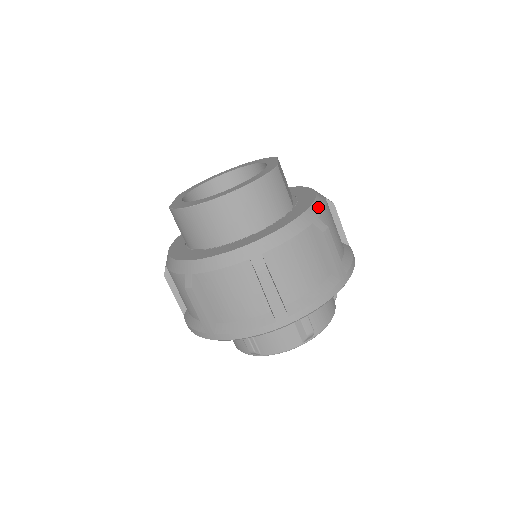
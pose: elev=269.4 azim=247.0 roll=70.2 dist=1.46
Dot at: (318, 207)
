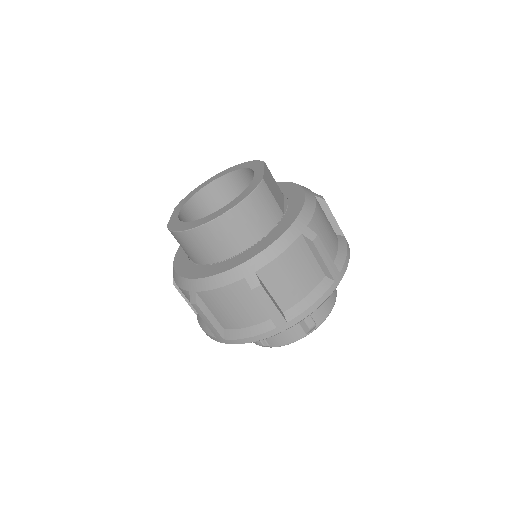
Dot at: (307, 214)
